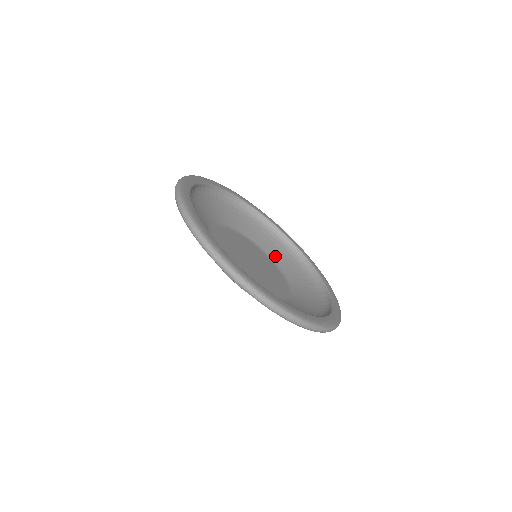
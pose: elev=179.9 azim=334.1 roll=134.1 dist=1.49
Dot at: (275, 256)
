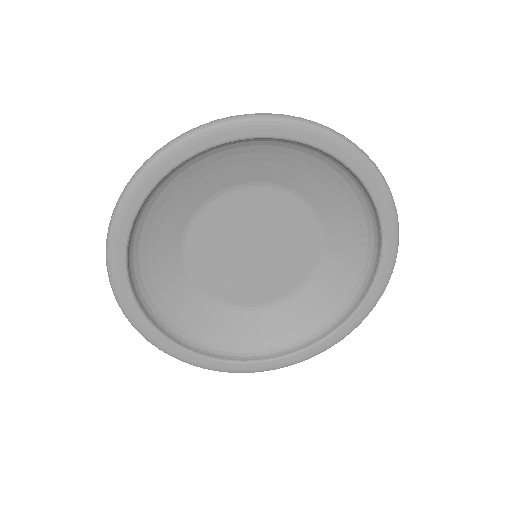
Dot at: (336, 240)
